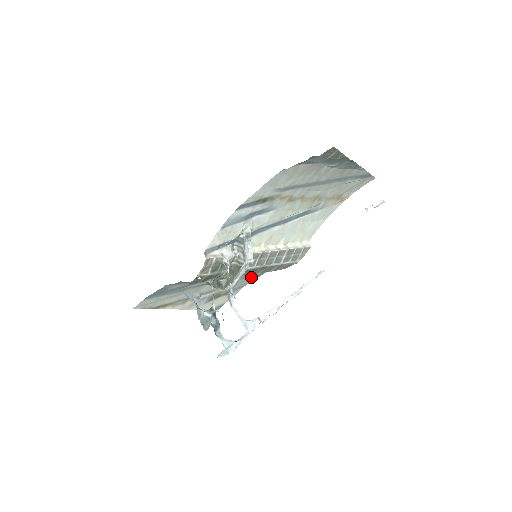
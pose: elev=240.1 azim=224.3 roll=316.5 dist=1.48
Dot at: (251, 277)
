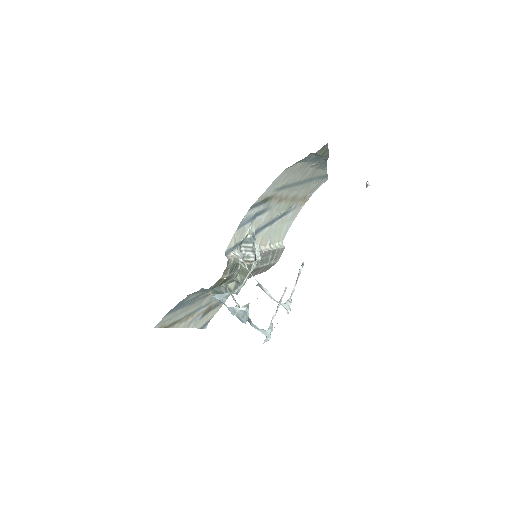
Dot at: occluded
